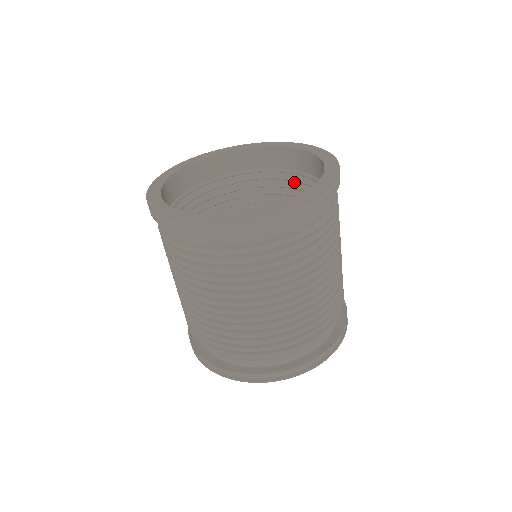
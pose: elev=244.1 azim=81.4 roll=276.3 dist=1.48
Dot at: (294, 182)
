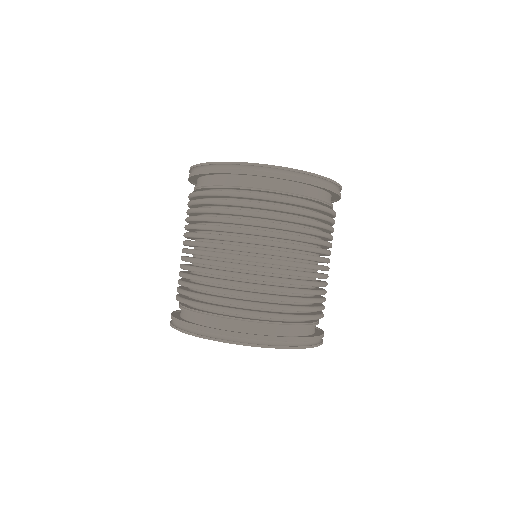
Dot at: occluded
